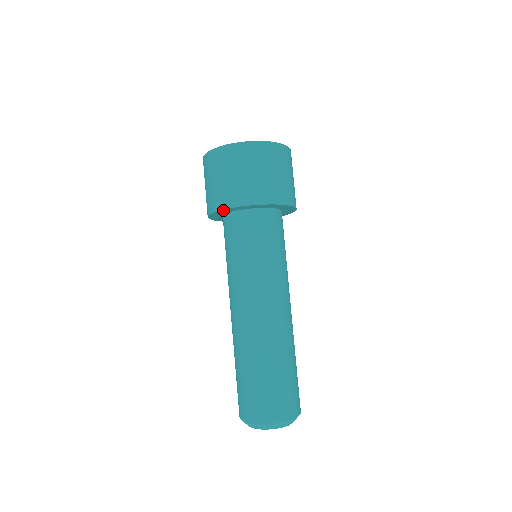
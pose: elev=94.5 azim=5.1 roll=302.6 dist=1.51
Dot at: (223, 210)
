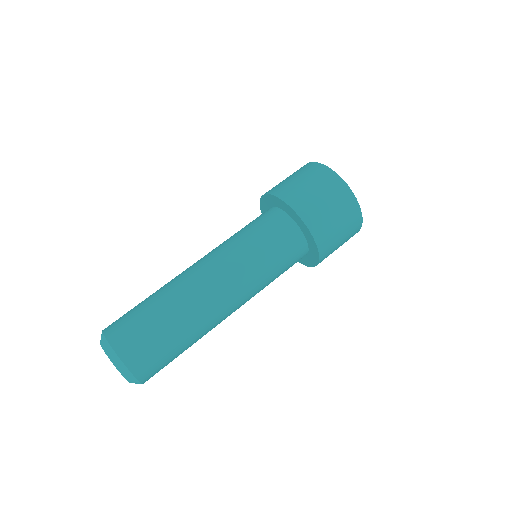
Dot at: (276, 198)
